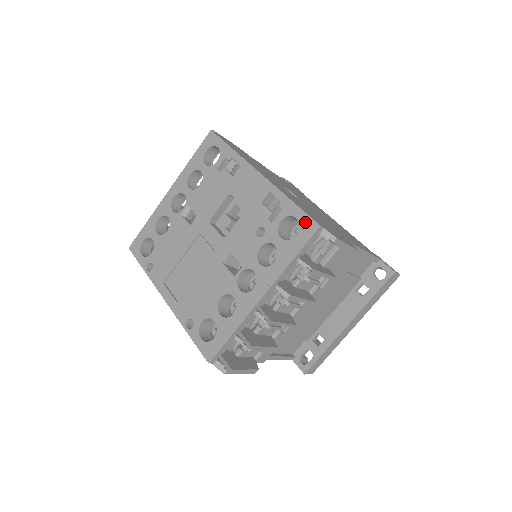
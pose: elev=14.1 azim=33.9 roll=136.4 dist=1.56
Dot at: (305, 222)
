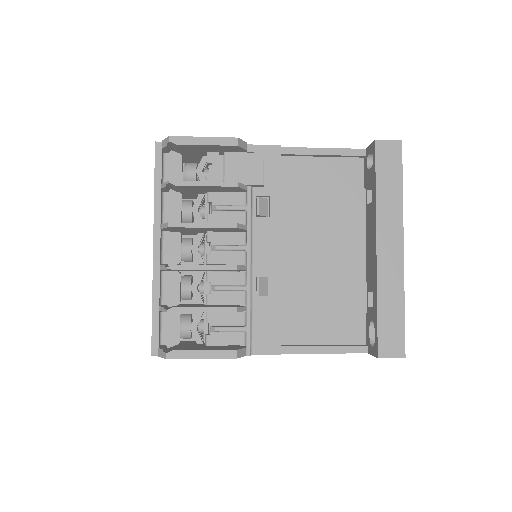
Dot at: occluded
